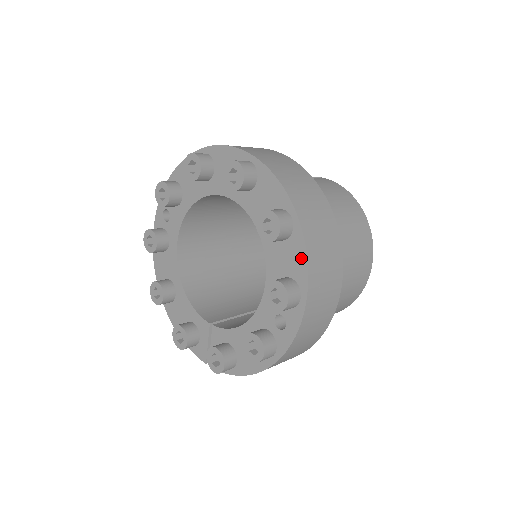
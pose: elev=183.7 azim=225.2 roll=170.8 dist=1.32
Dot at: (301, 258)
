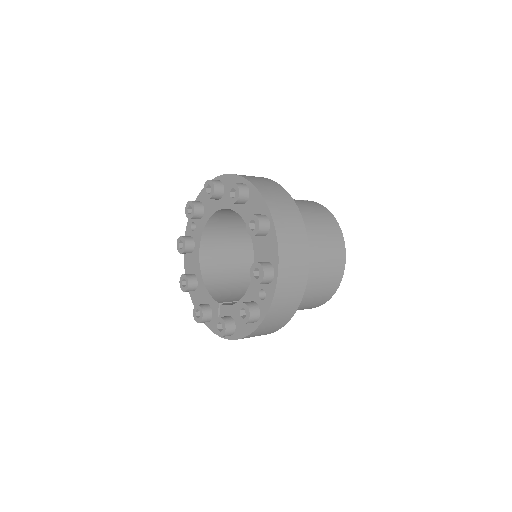
Dot at: (274, 247)
